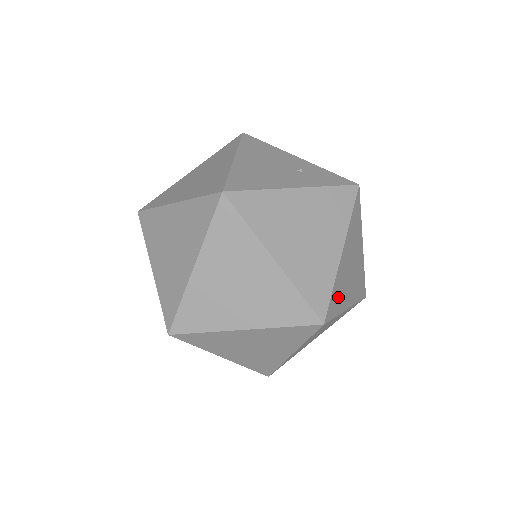
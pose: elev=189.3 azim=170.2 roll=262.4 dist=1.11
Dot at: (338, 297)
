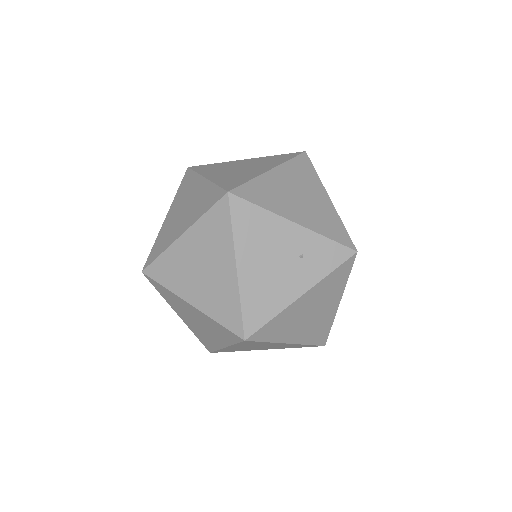
Dot at: occluded
